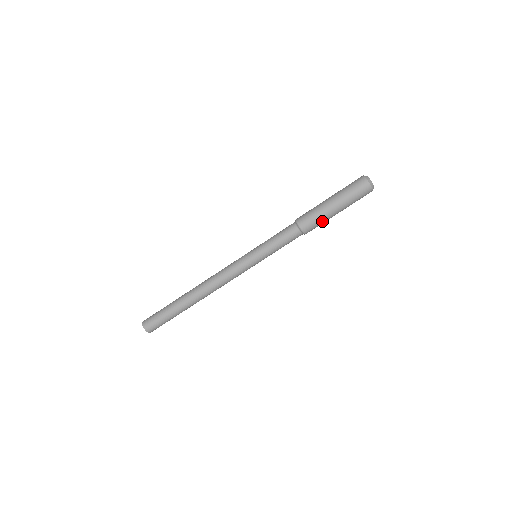
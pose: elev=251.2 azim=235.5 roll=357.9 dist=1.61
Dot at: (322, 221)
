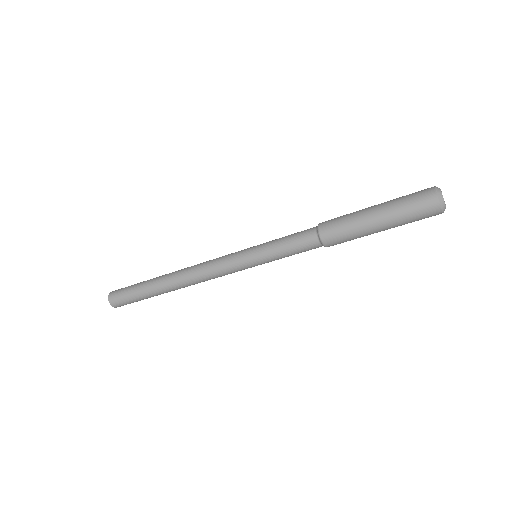
Dot at: (356, 238)
